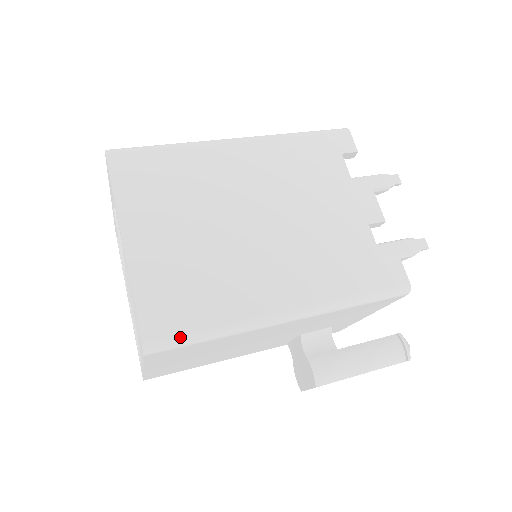
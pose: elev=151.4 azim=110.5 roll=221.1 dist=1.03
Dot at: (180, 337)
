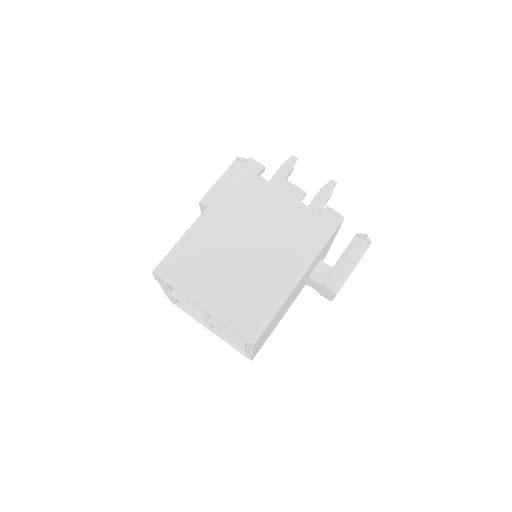
Dot at: (261, 326)
